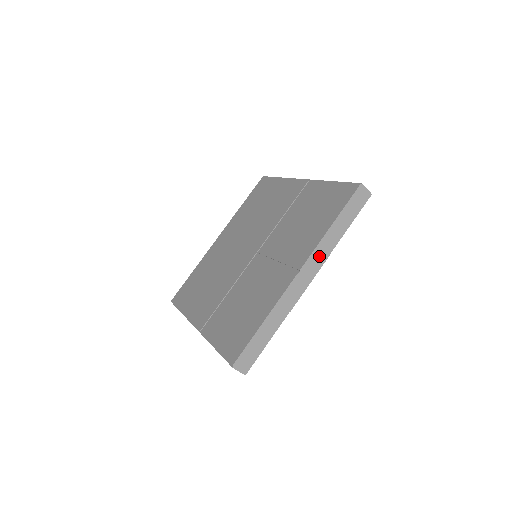
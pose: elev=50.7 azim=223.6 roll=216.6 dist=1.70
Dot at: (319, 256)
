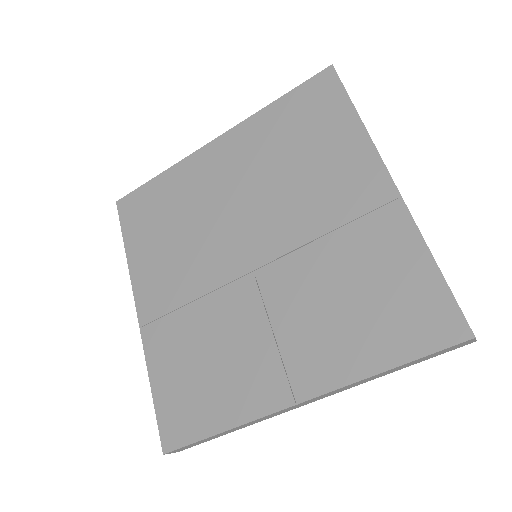
Dot at: (340, 390)
